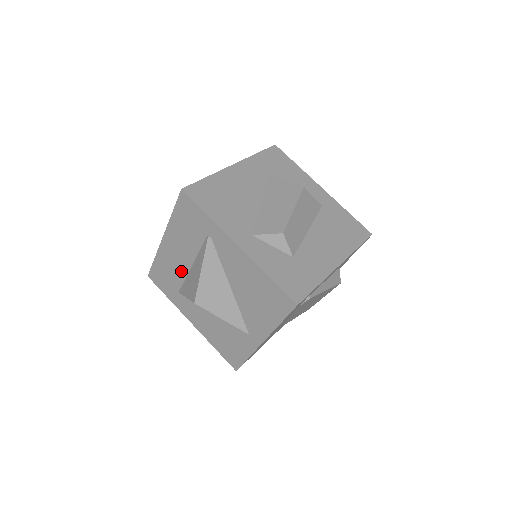
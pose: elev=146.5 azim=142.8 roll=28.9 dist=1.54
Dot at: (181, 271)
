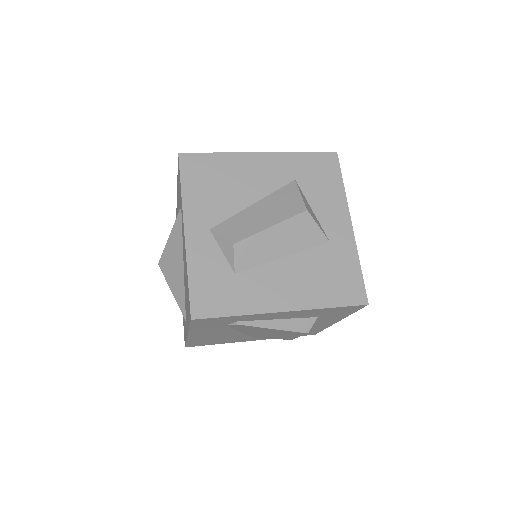
Dot at: occluded
